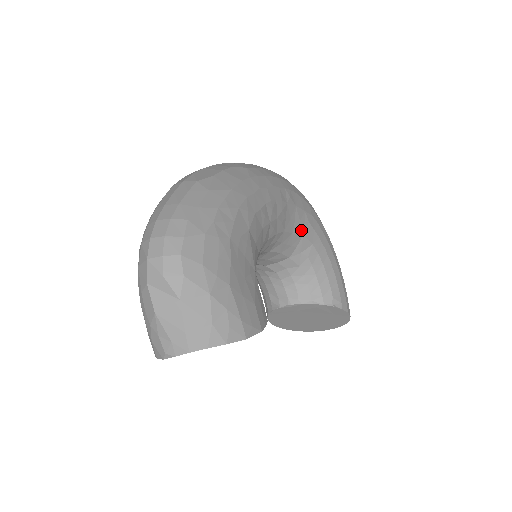
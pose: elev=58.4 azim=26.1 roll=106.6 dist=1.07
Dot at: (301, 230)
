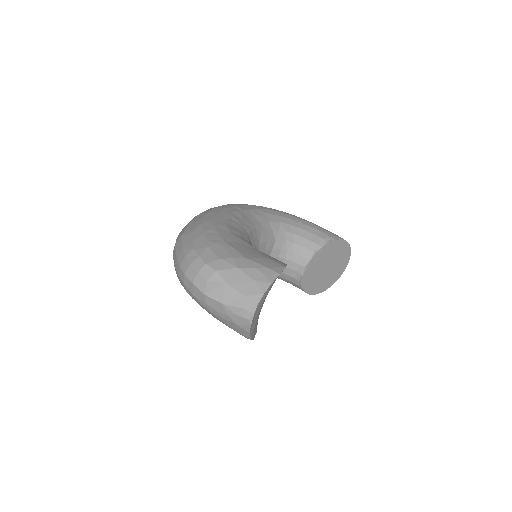
Dot at: (265, 220)
